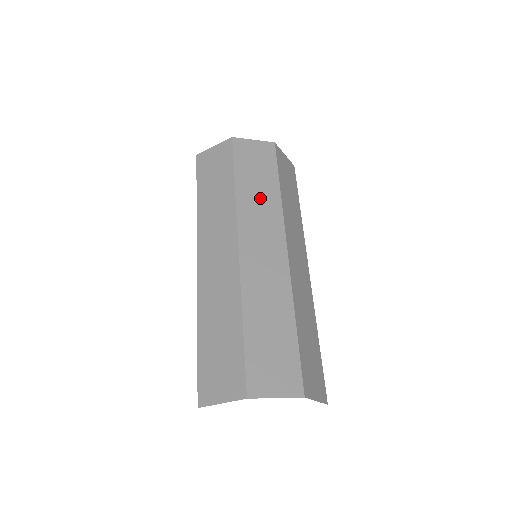
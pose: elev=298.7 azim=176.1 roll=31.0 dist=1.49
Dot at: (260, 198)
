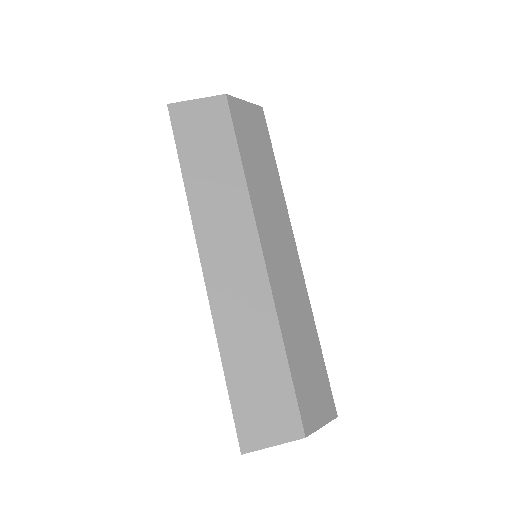
Dot at: (267, 187)
